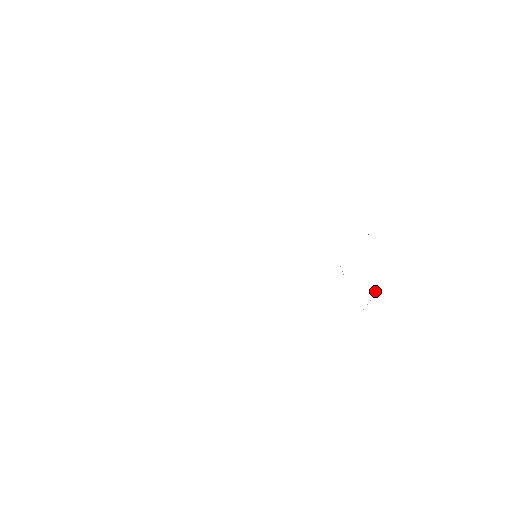
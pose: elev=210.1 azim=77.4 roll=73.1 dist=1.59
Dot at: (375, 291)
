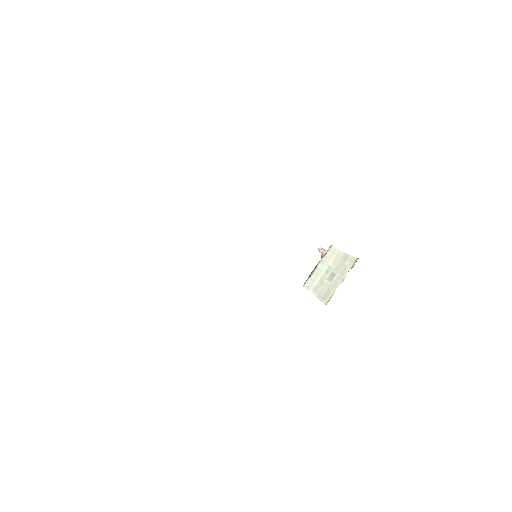
Dot at: occluded
